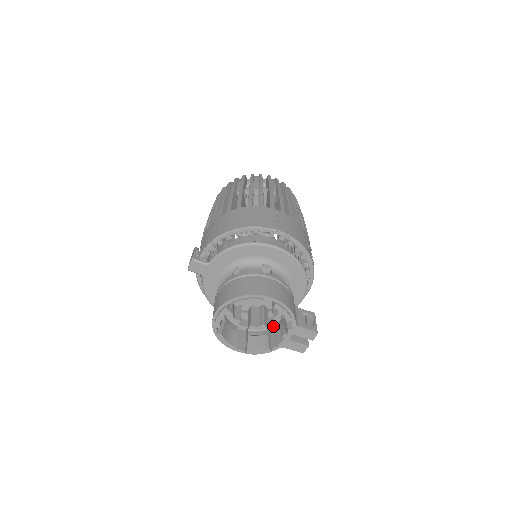
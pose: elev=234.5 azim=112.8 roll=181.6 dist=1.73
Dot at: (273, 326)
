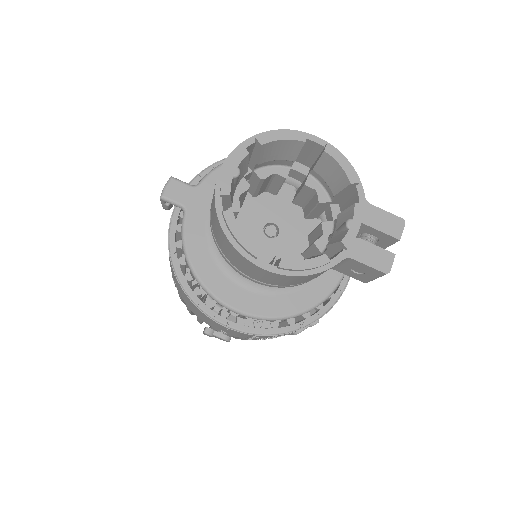
Dot at: occluded
